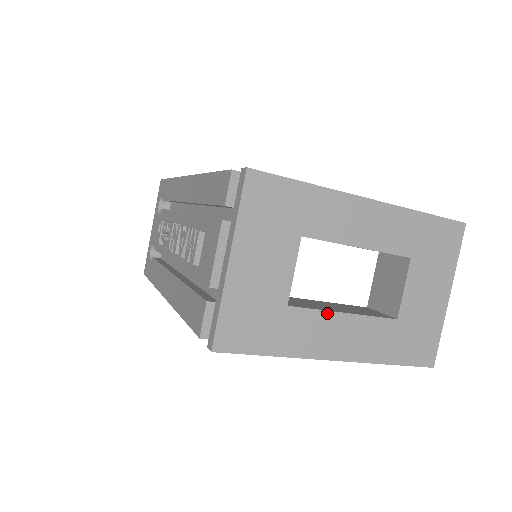
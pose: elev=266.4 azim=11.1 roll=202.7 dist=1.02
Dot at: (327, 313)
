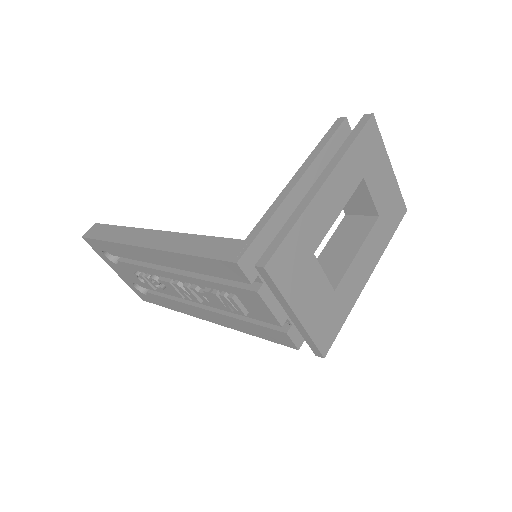
Dot at: (351, 265)
